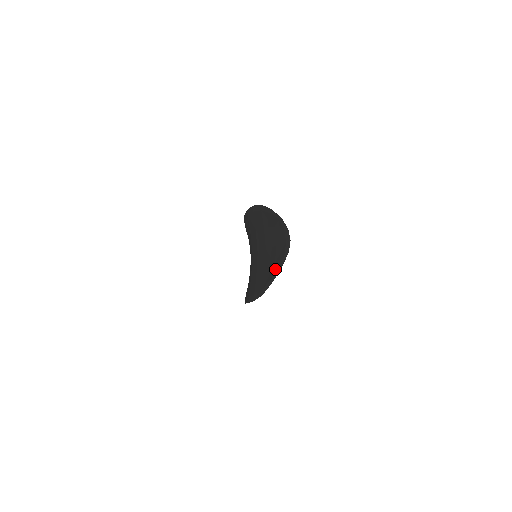
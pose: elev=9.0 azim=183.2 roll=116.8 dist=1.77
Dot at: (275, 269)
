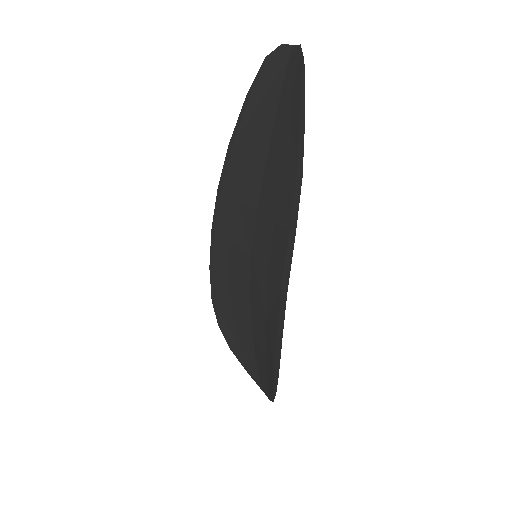
Dot at: (297, 98)
